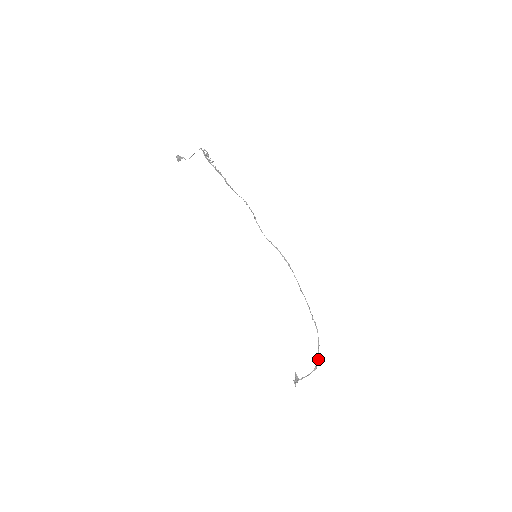
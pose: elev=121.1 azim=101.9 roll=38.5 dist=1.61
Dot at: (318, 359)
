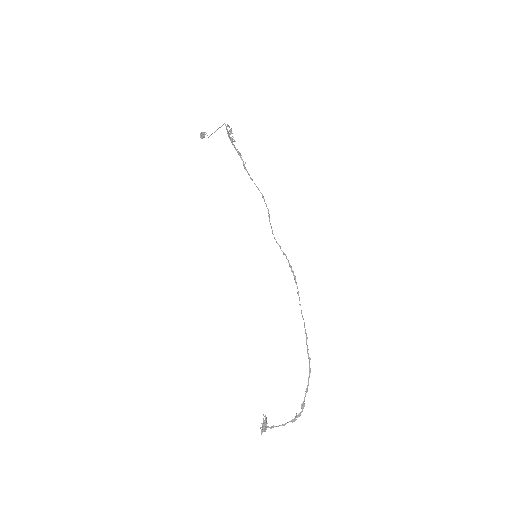
Dot at: (301, 408)
